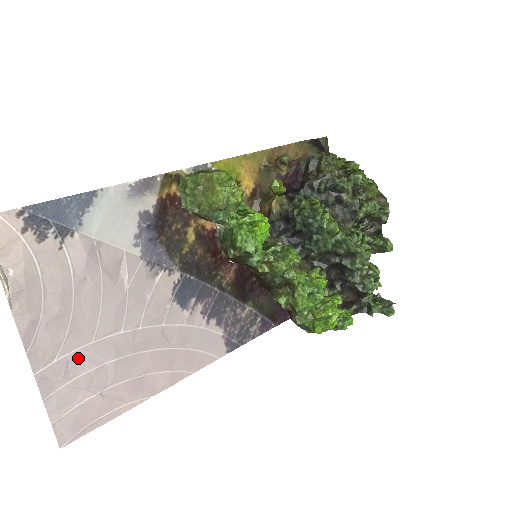
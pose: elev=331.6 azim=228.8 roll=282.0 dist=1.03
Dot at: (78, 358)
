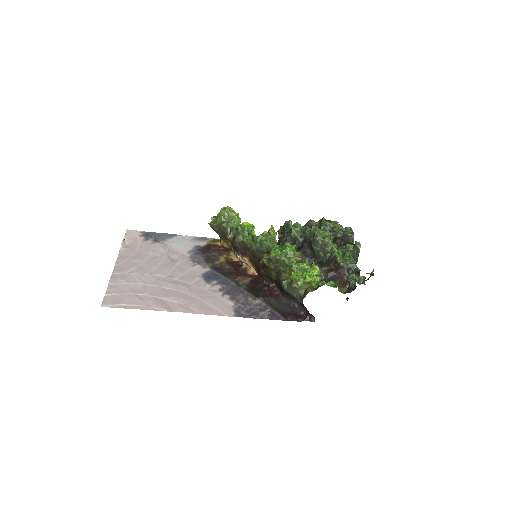
Dot at: (136, 277)
